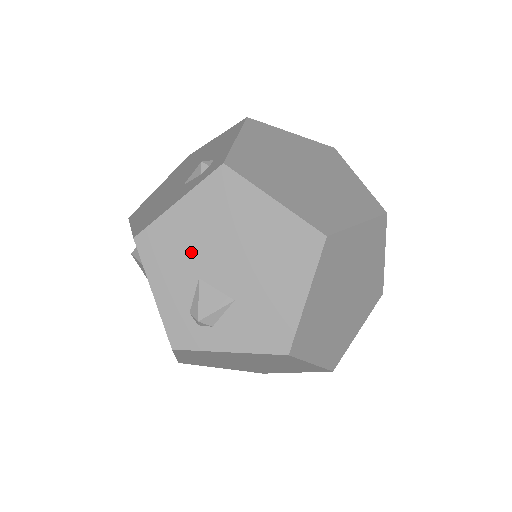
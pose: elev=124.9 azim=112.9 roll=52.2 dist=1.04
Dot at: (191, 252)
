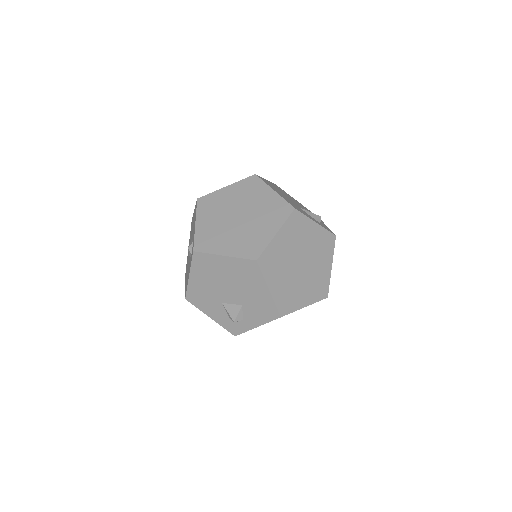
Dot at: (210, 294)
